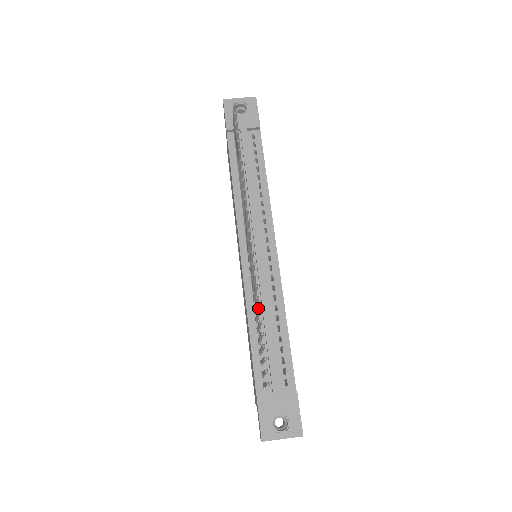
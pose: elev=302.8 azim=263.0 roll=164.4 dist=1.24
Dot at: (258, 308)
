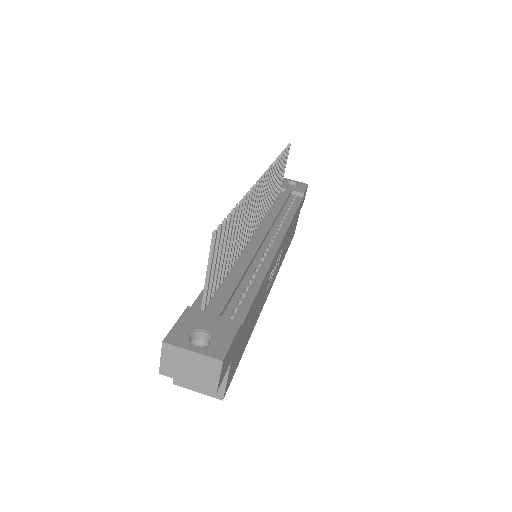
Dot at: (241, 199)
